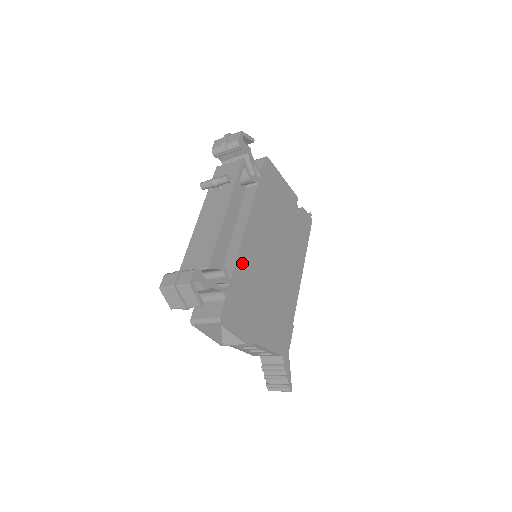
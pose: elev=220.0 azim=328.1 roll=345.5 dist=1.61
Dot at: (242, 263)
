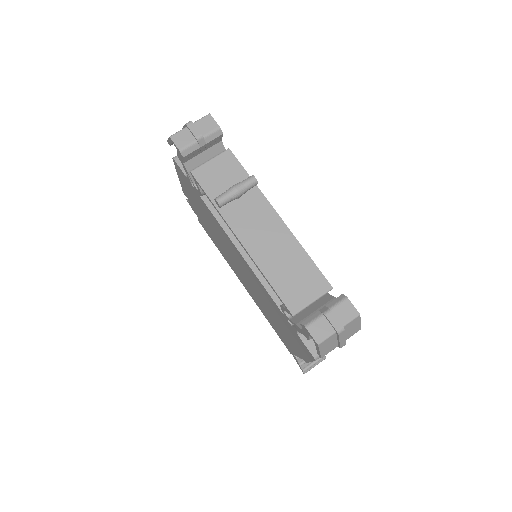
Dot at: occluded
